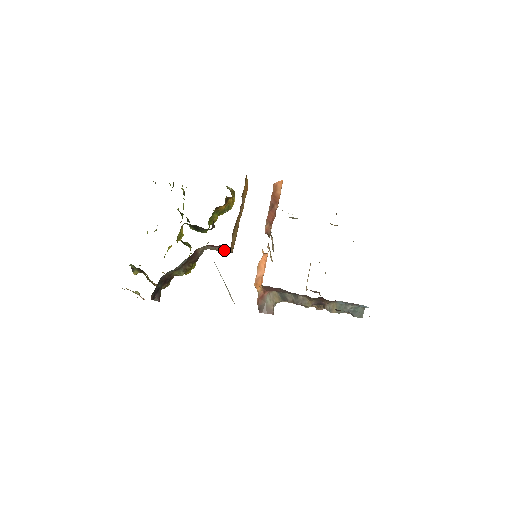
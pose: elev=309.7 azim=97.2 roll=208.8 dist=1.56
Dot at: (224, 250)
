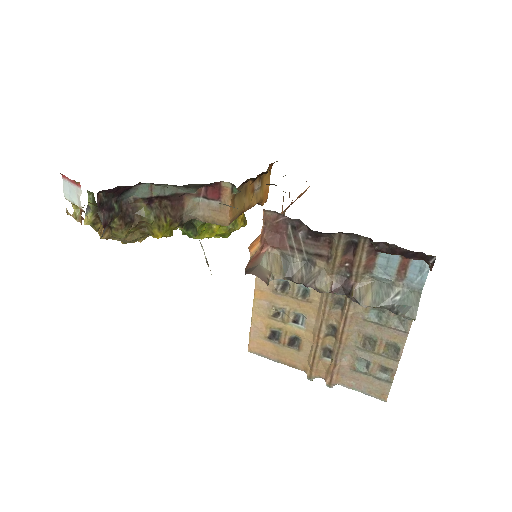
Dot at: (219, 213)
